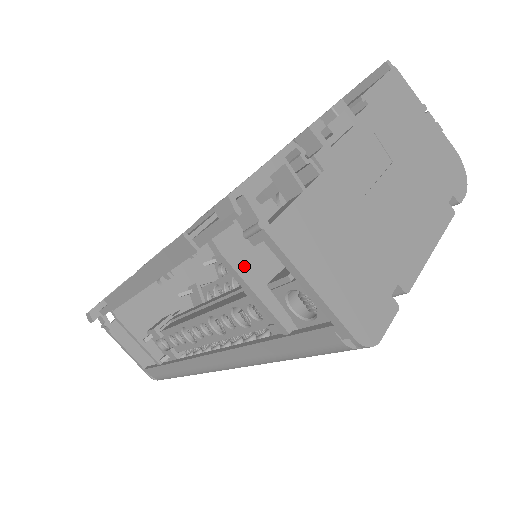
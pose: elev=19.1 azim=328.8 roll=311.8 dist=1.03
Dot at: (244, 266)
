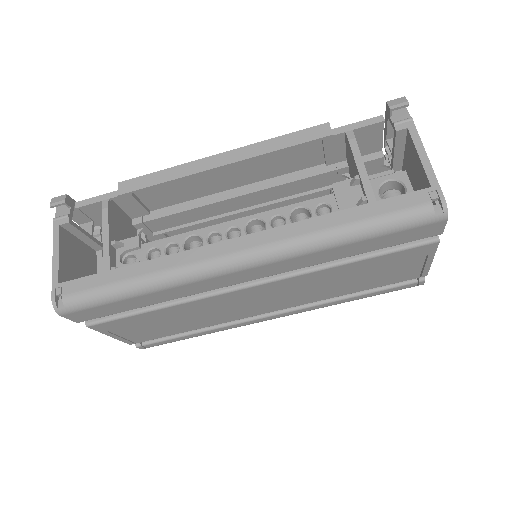
Dot at: occluded
